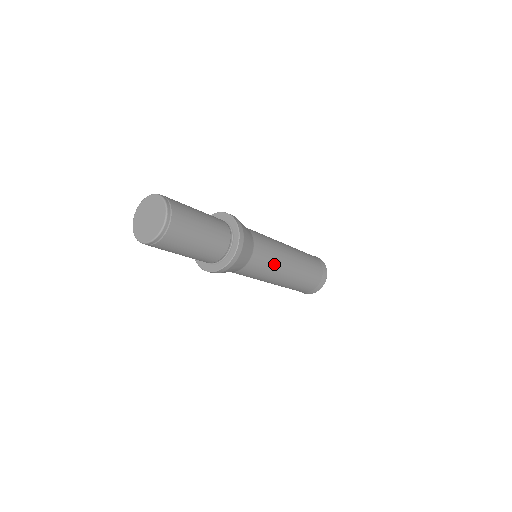
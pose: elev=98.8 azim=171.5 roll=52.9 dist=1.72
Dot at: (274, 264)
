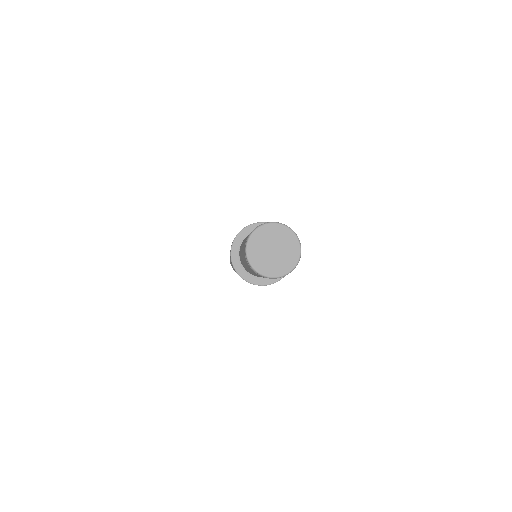
Dot at: occluded
